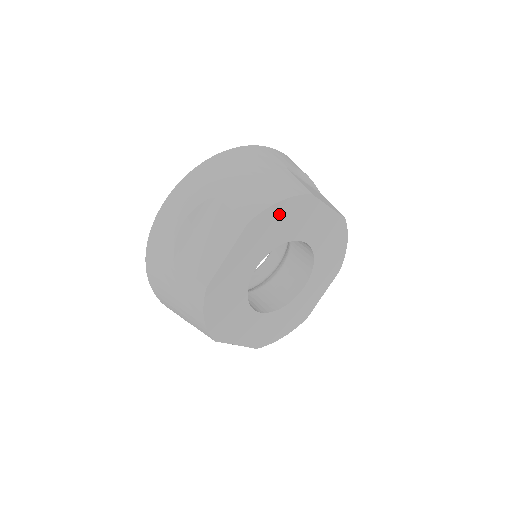
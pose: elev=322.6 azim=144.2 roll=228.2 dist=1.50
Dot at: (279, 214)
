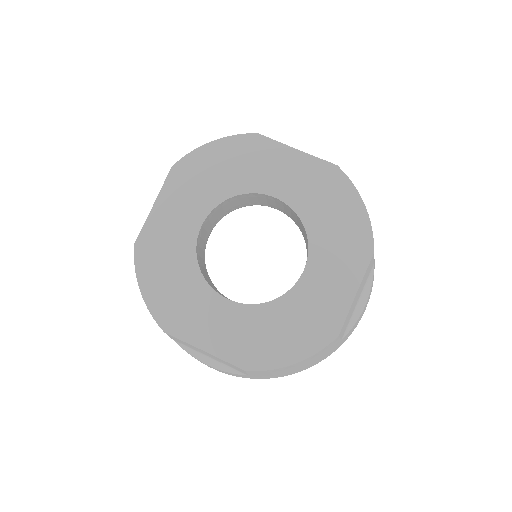
Dot at: (214, 157)
